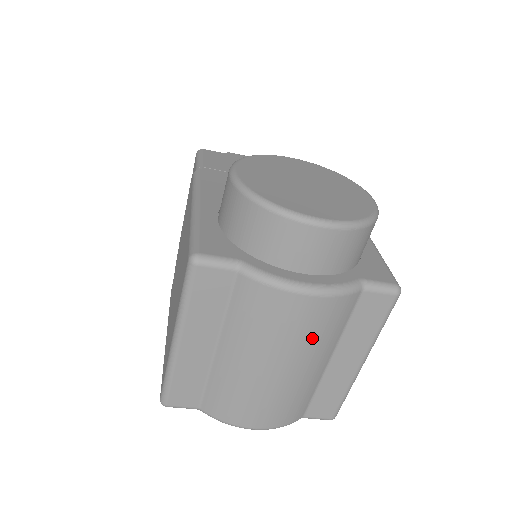
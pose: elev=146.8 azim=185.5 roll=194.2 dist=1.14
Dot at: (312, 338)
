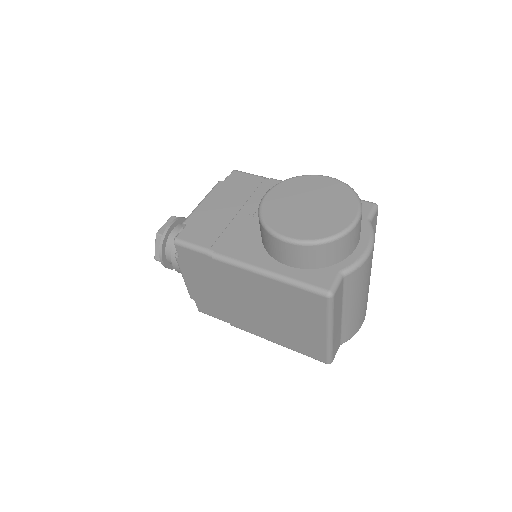
Dot at: occluded
